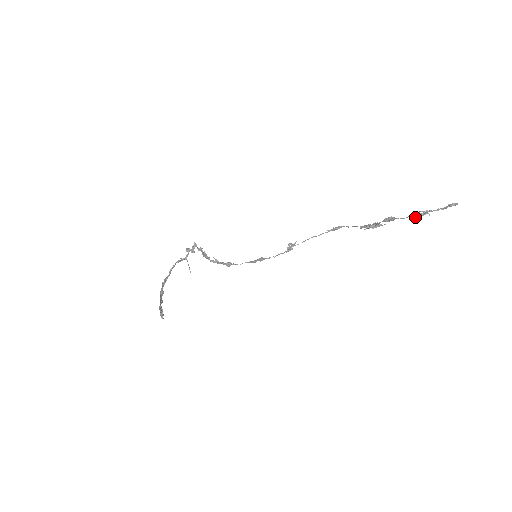
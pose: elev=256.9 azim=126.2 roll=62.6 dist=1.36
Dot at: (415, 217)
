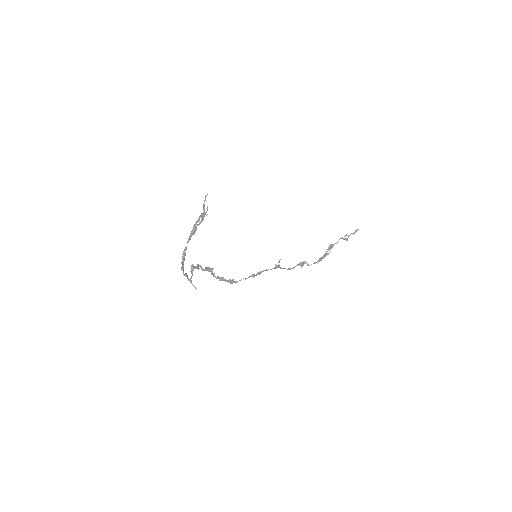
Dot at: (343, 239)
